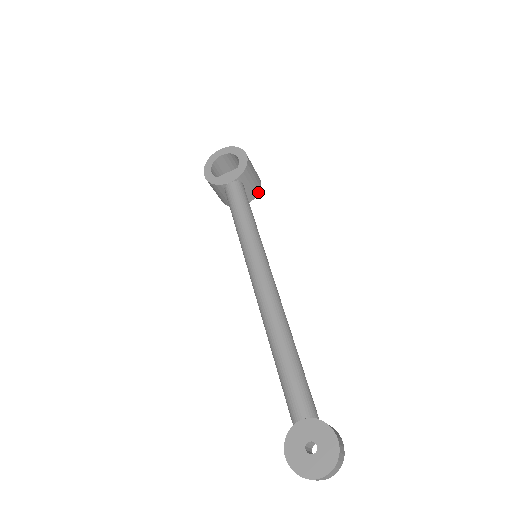
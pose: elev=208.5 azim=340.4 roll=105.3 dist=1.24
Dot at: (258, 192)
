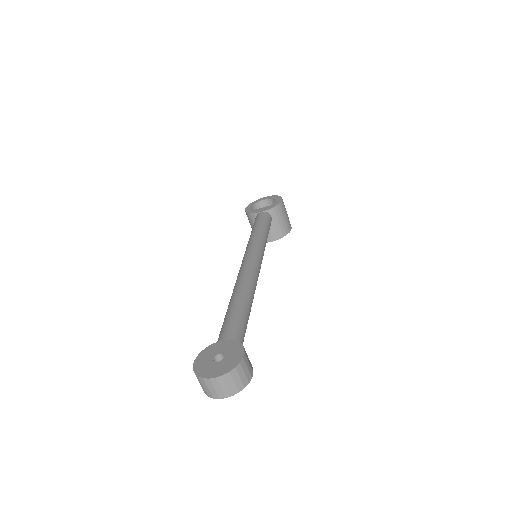
Dot at: (285, 235)
